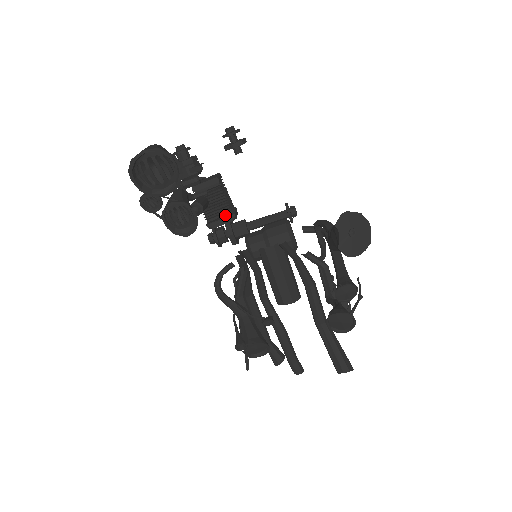
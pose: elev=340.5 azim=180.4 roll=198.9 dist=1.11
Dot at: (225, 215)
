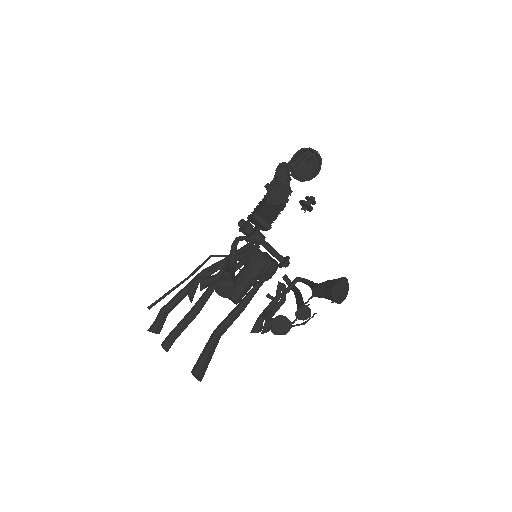
Dot at: (267, 222)
